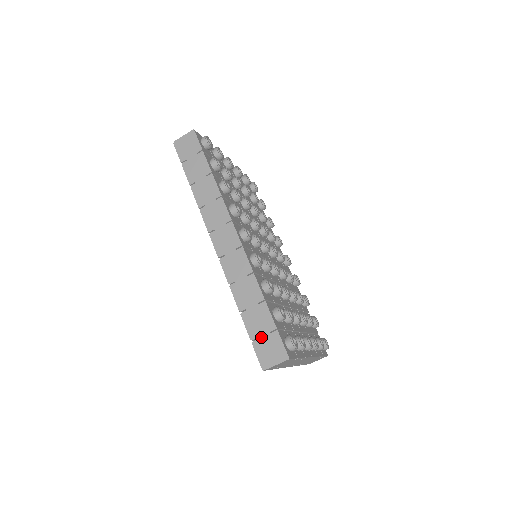
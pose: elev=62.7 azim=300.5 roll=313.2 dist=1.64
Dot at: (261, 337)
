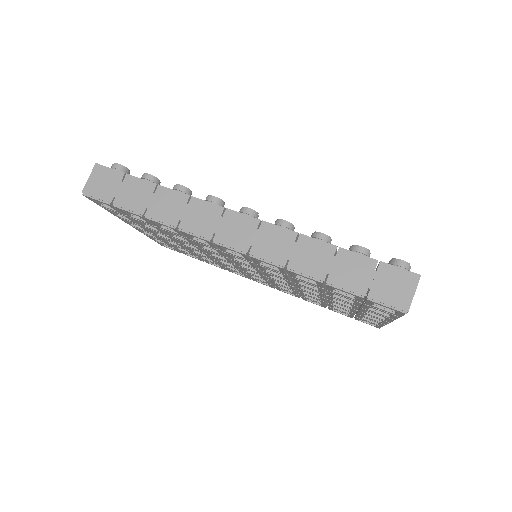
Dot at: (371, 284)
